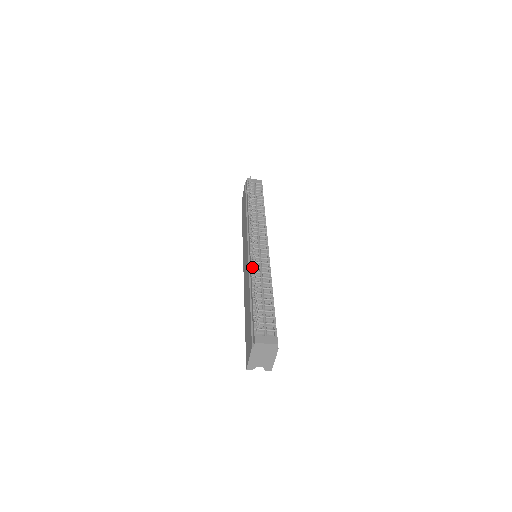
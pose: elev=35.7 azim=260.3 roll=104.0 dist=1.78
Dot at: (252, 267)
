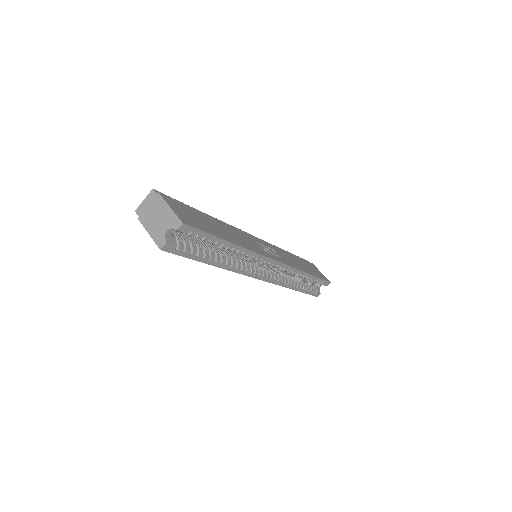
Dot at: occluded
